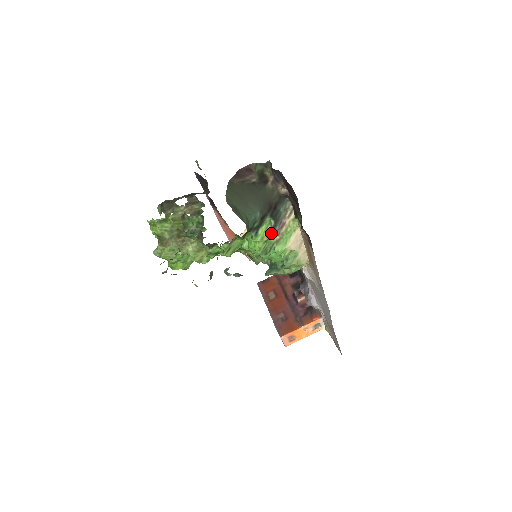
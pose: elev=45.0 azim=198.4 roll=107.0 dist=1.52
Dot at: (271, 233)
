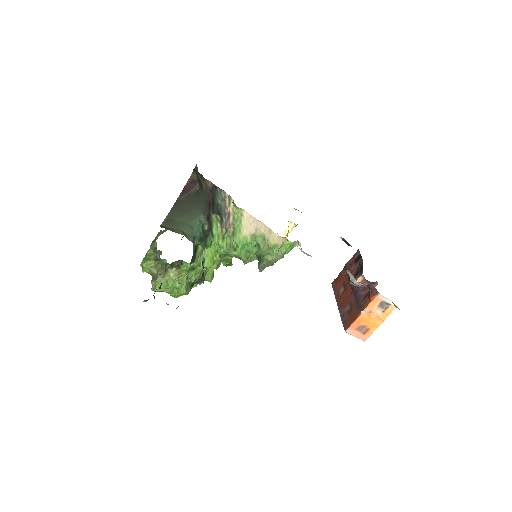
Dot at: (222, 228)
